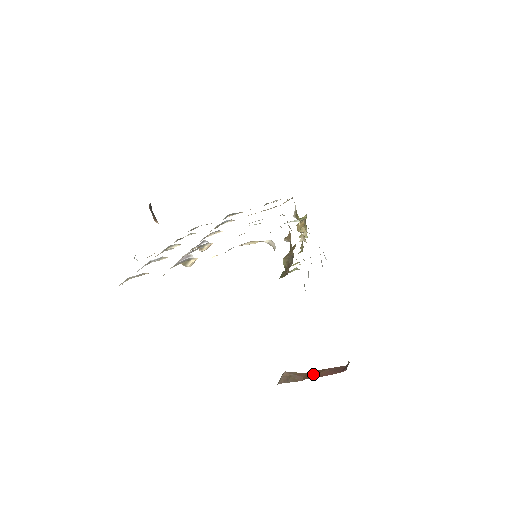
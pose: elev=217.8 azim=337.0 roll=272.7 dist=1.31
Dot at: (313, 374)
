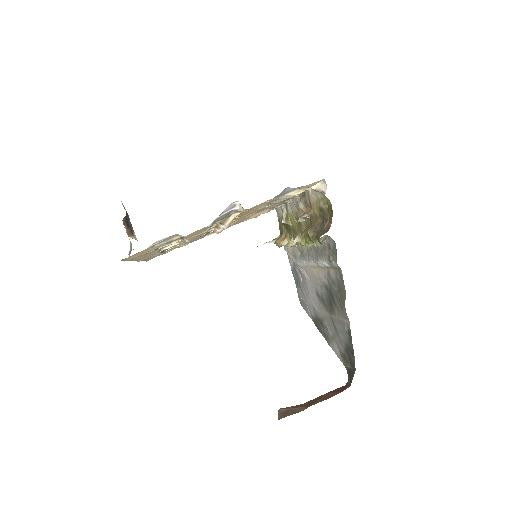
Dot at: (314, 401)
